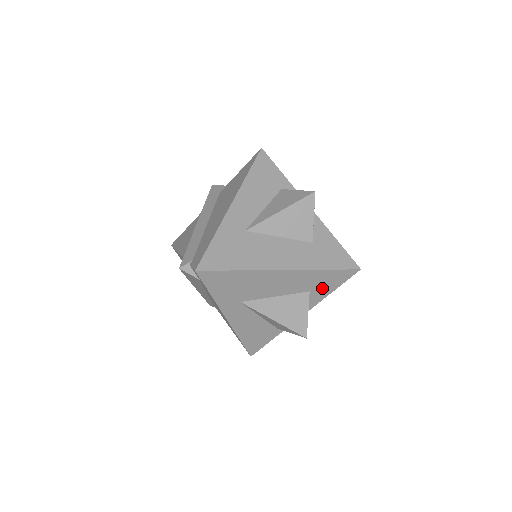
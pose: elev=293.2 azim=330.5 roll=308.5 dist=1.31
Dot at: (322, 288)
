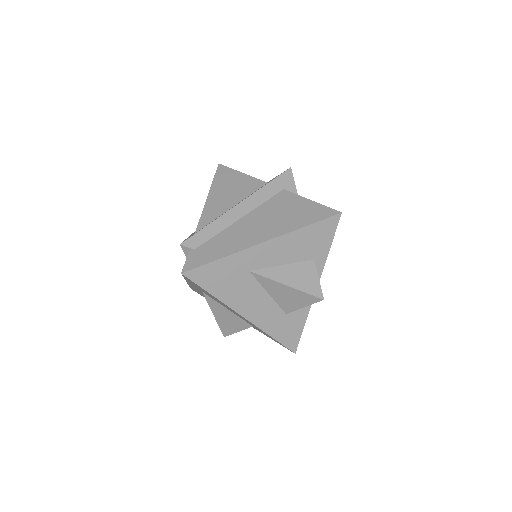
Dot at: occluded
